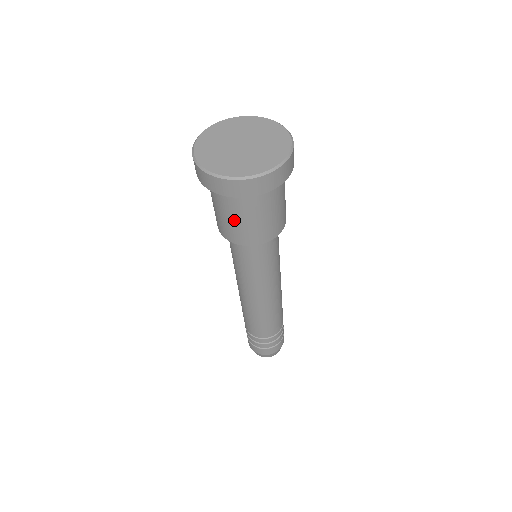
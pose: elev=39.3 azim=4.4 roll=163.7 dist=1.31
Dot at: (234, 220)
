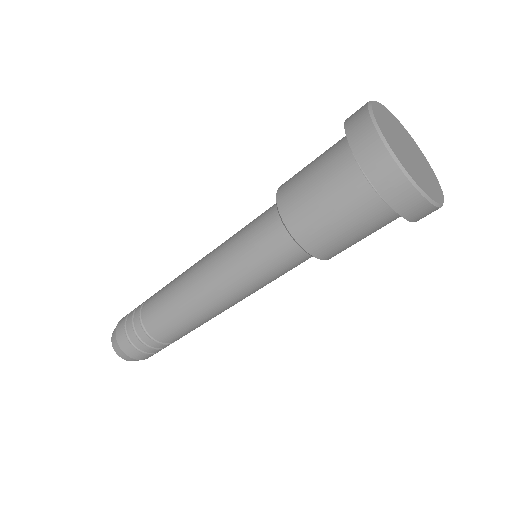
Dot at: (342, 227)
